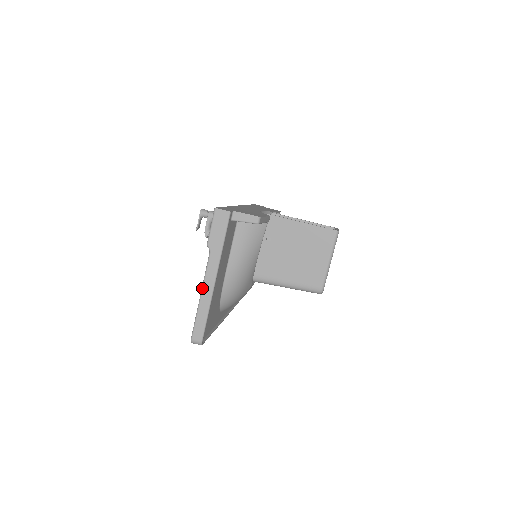
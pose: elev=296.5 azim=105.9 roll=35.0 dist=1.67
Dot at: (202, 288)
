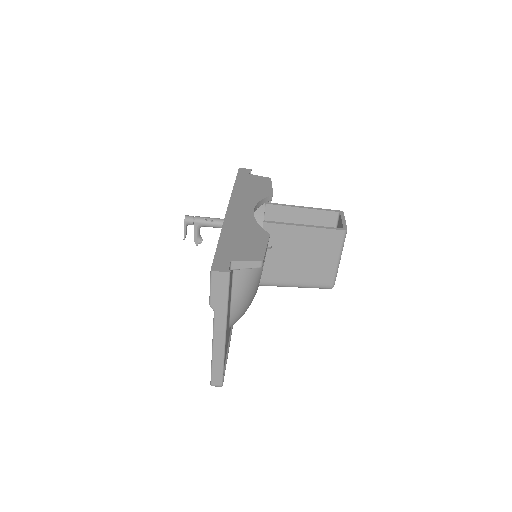
Dot at: (213, 344)
